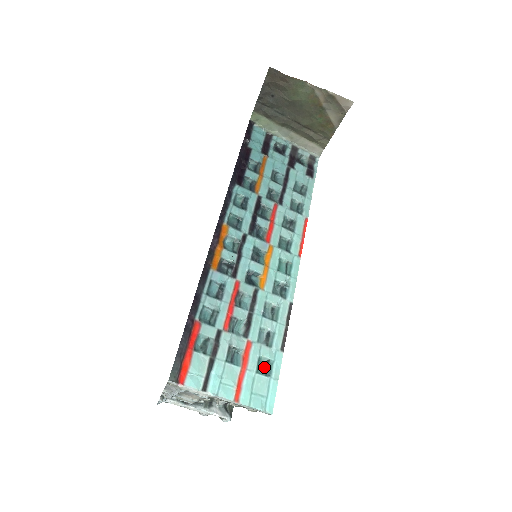
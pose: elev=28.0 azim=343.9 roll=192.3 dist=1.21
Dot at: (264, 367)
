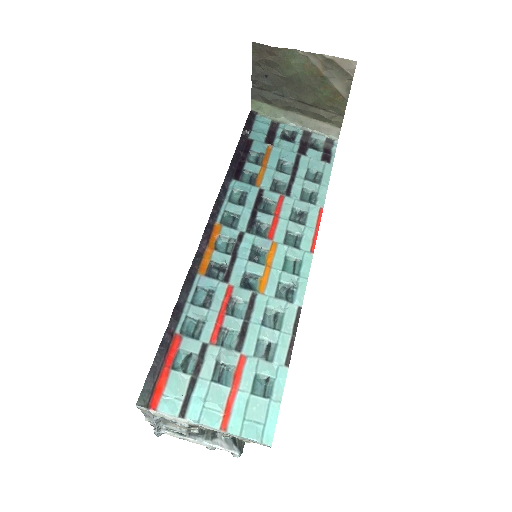
Dot at: (262, 387)
